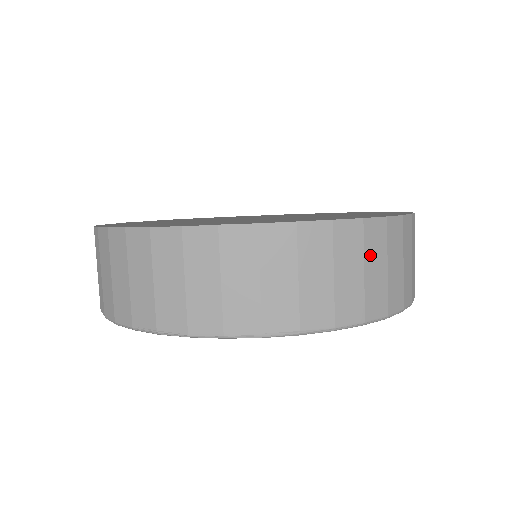
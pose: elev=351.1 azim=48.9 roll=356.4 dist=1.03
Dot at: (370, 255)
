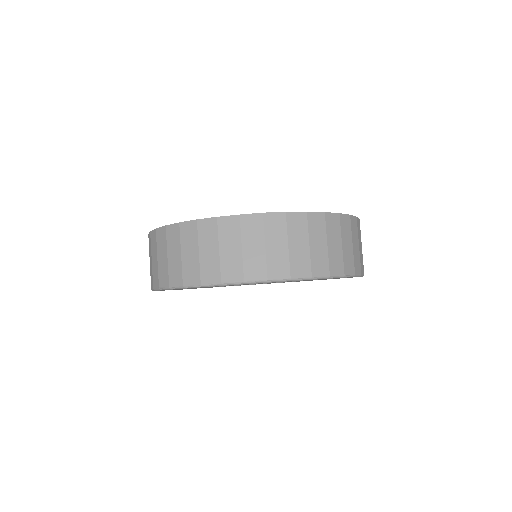
Dot at: (270, 236)
